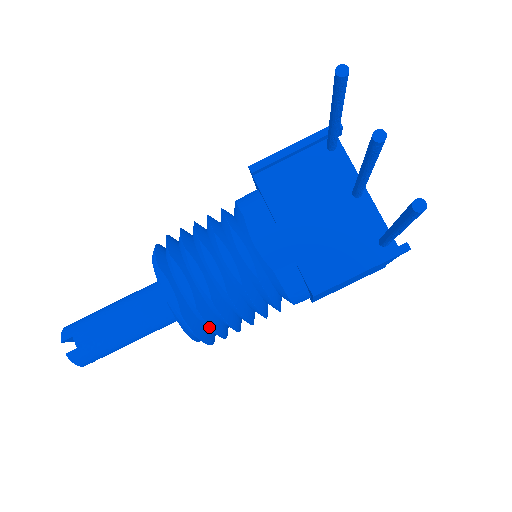
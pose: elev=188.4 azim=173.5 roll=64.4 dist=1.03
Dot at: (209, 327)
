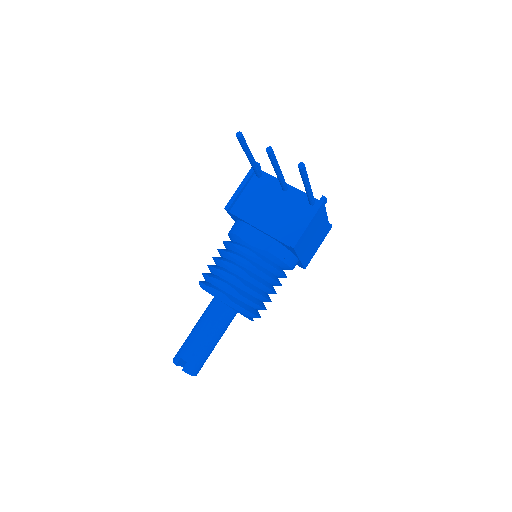
Dot at: (252, 302)
